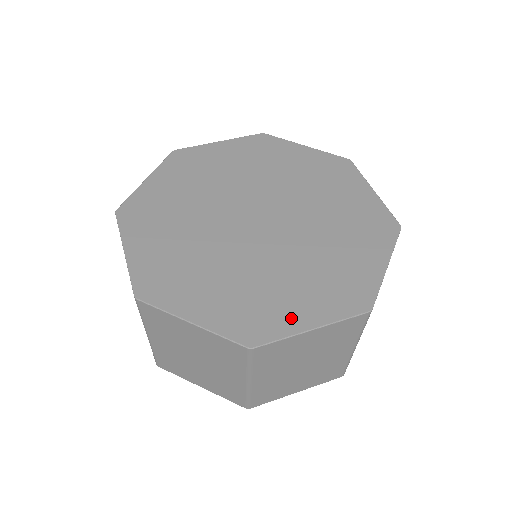
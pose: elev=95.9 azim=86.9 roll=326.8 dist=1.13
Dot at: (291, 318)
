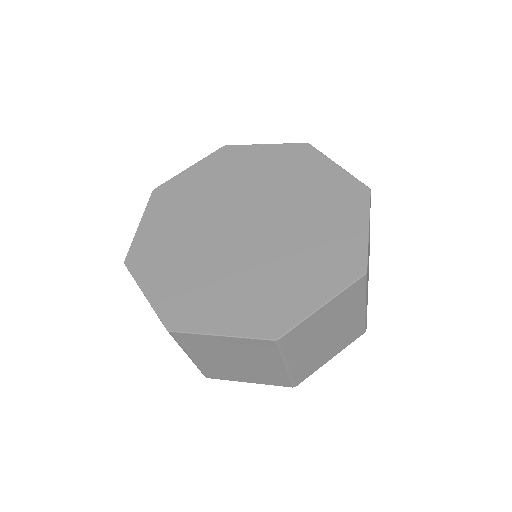
Dot at: (302, 303)
